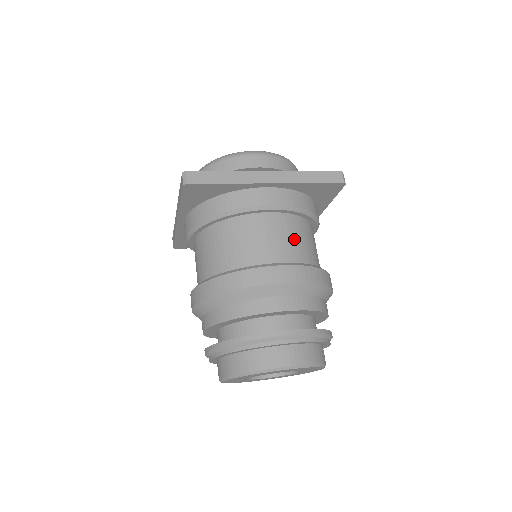
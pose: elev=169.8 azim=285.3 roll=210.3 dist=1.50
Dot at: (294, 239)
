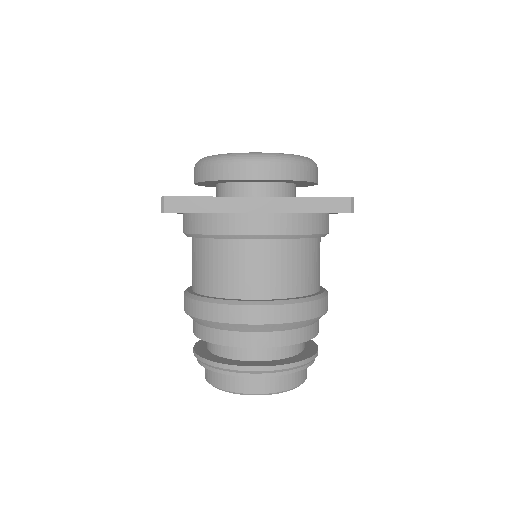
Dot at: (283, 269)
